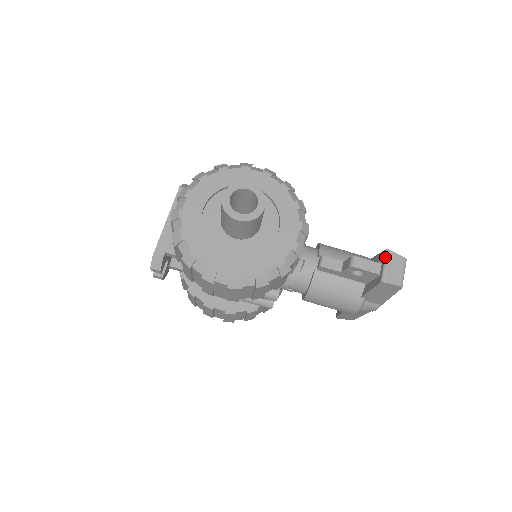
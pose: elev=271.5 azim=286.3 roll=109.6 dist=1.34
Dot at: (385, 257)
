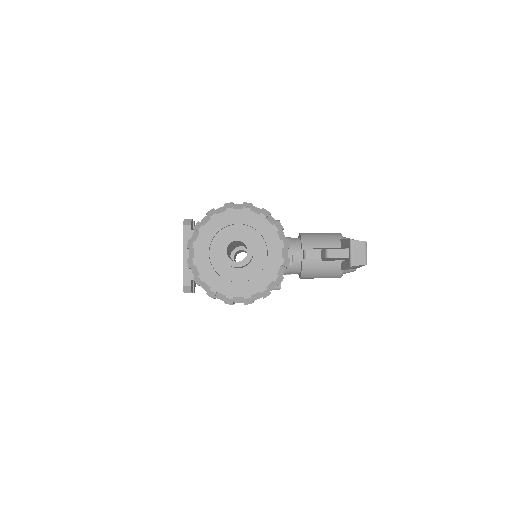
Dot at: (350, 246)
